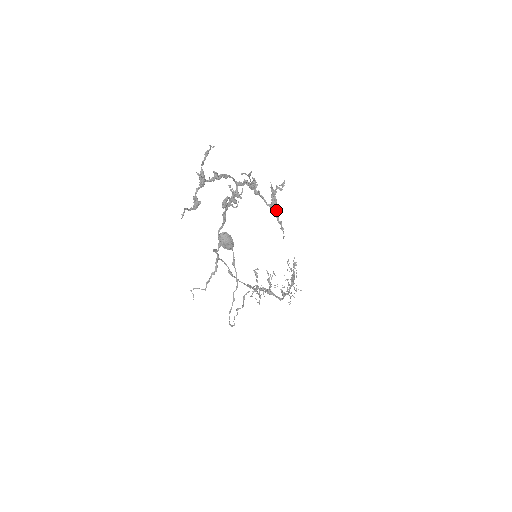
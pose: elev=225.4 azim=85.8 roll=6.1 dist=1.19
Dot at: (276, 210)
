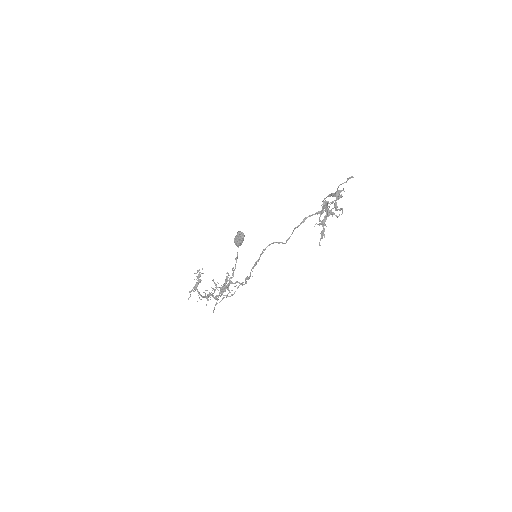
Dot at: occluded
